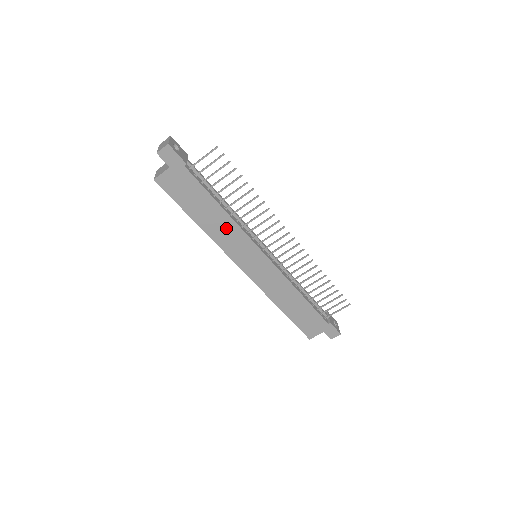
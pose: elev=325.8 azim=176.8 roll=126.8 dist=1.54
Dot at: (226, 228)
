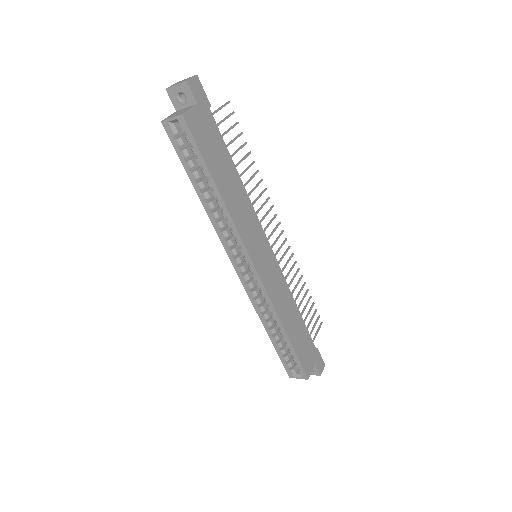
Dot at: (242, 203)
